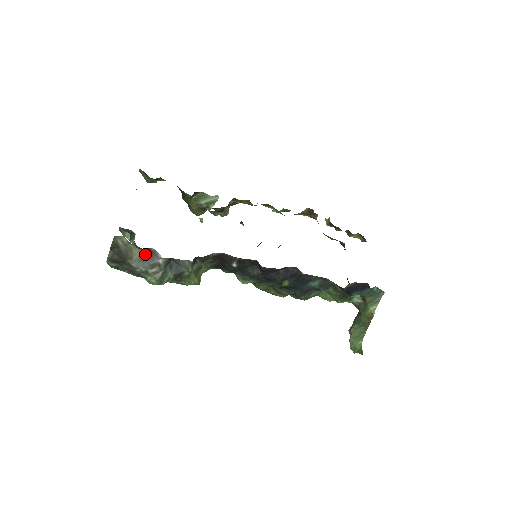
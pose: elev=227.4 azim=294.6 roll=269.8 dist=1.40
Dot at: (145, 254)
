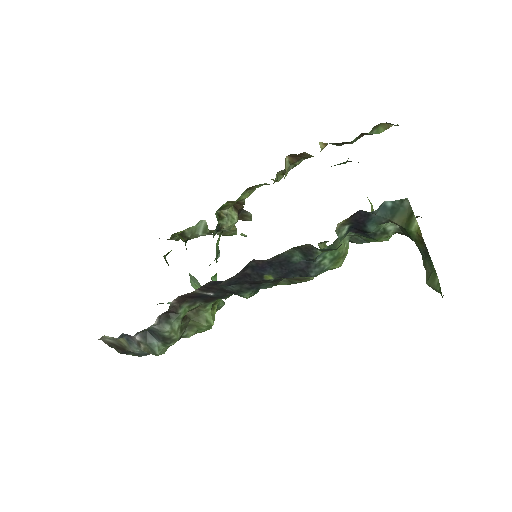
Dot at: (127, 339)
